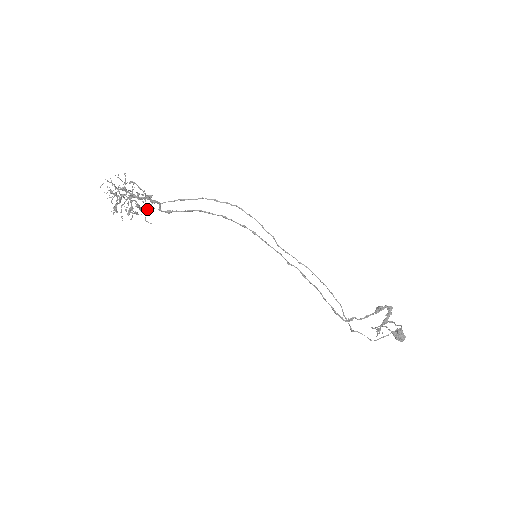
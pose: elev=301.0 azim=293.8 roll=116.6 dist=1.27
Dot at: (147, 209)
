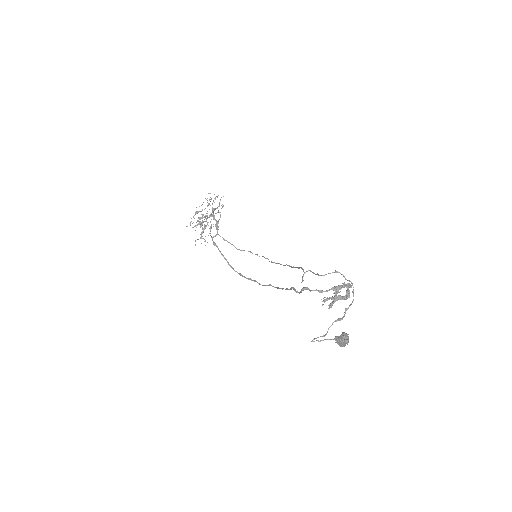
Dot at: occluded
